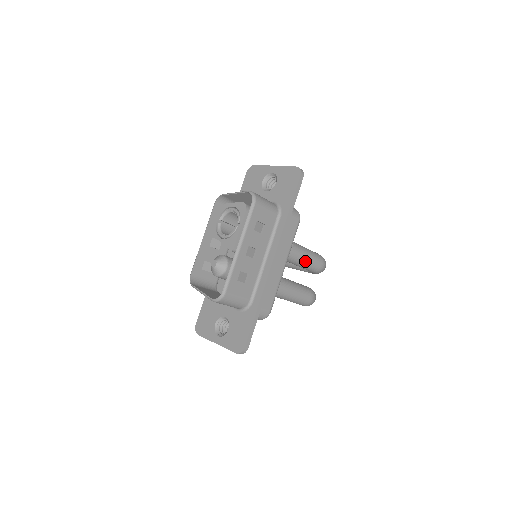
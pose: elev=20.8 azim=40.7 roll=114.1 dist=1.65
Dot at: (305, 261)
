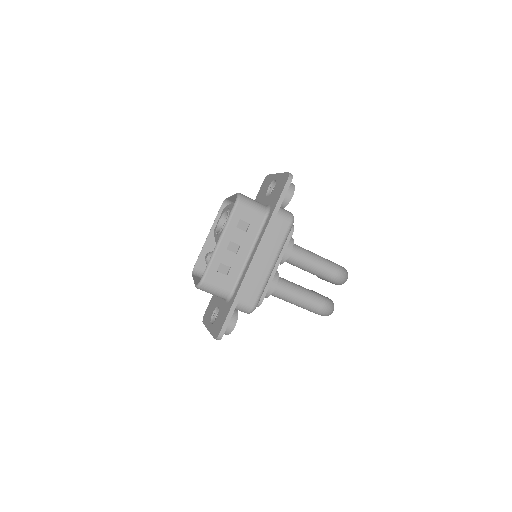
Dot at: (314, 268)
